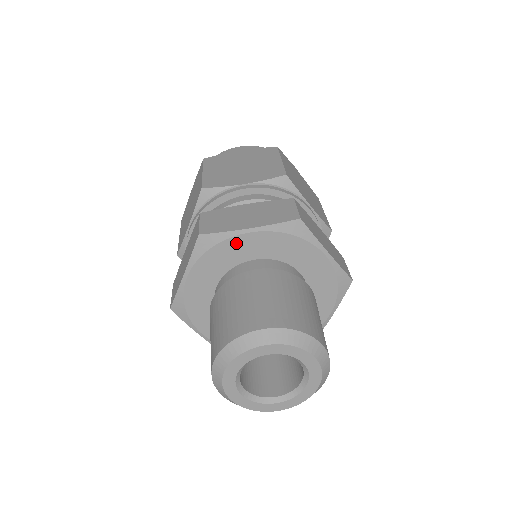
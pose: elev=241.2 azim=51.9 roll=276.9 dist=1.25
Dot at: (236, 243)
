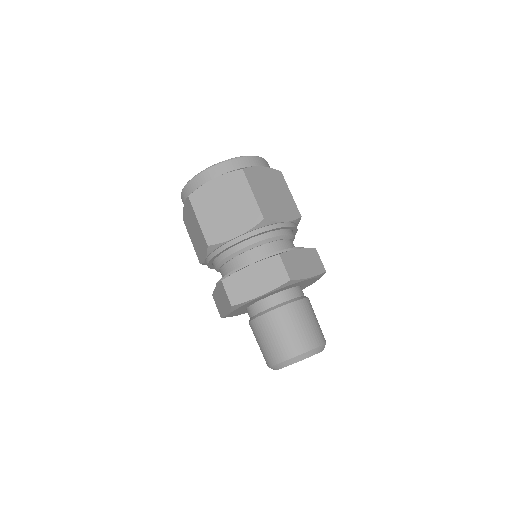
Dot at: (255, 300)
